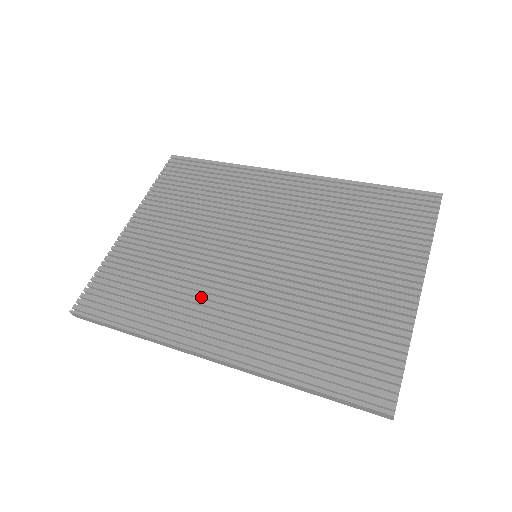
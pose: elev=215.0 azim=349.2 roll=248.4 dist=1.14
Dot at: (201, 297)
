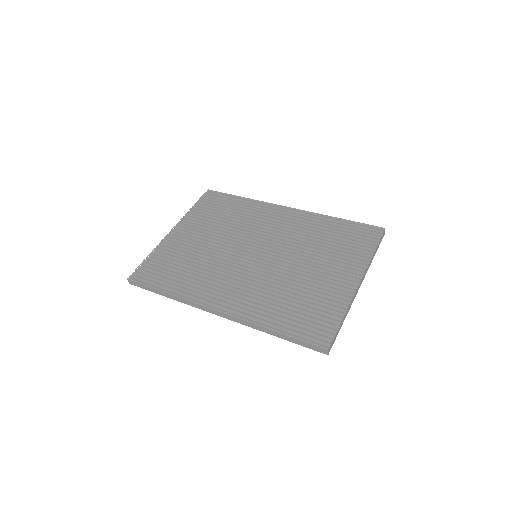
Dot at: (216, 276)
